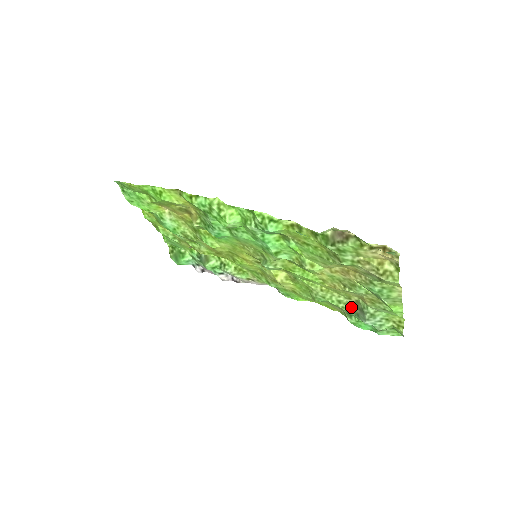
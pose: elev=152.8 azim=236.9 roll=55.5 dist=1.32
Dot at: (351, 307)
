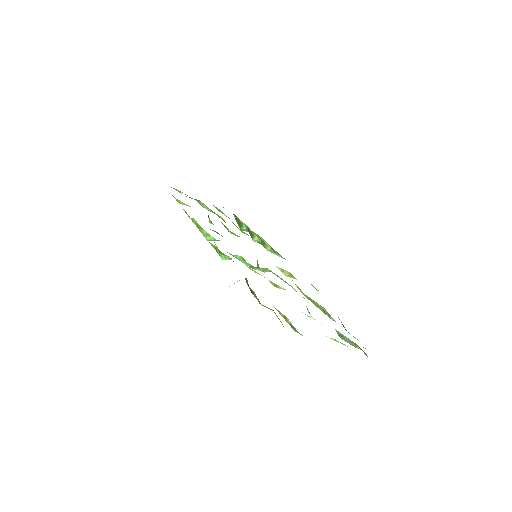
Dot at: (333, 319)
